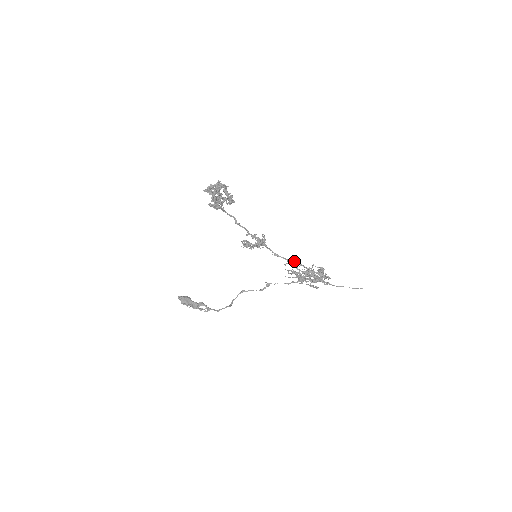
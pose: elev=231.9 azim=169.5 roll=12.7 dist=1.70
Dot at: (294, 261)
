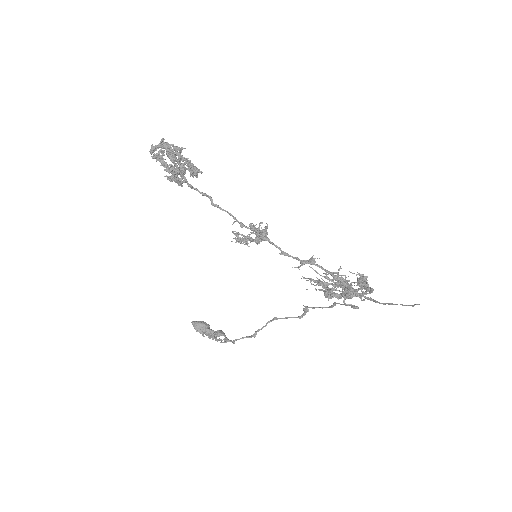
Dot at: (309, 261)
